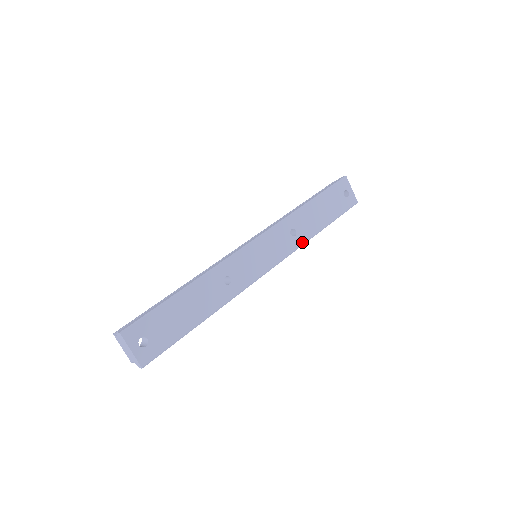
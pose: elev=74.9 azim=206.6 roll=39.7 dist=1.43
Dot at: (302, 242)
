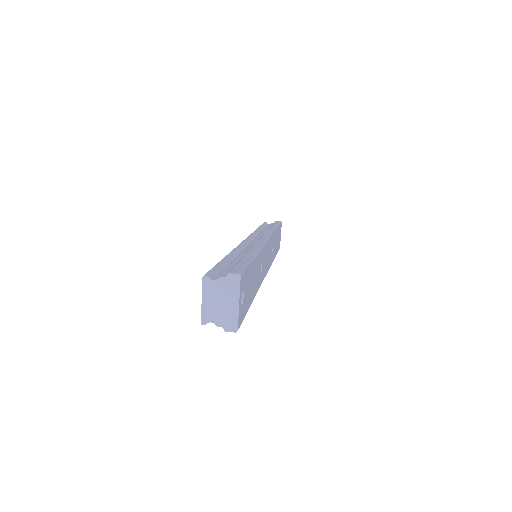
Dot at: (272, 261)
